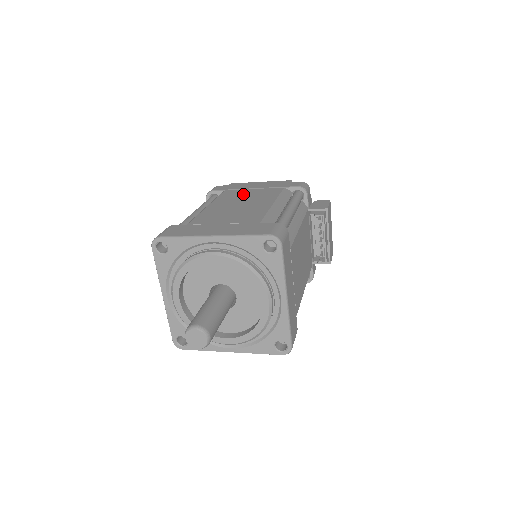
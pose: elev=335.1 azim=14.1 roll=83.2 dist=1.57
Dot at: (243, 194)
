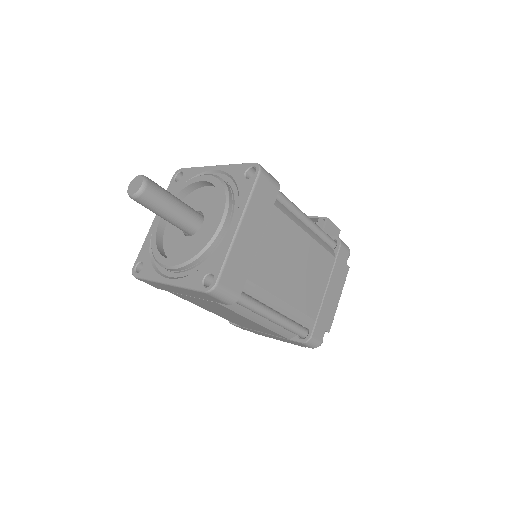
Dot at: occluded
